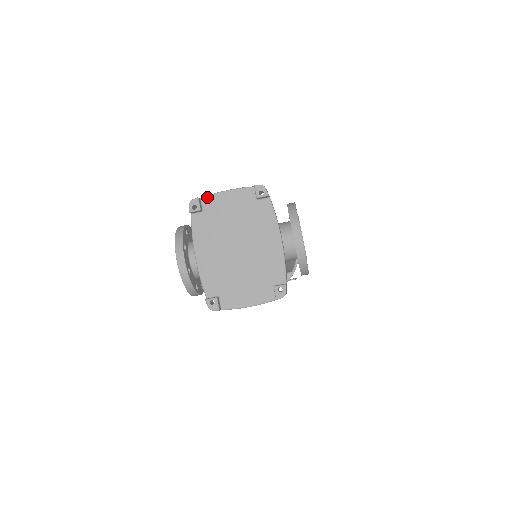
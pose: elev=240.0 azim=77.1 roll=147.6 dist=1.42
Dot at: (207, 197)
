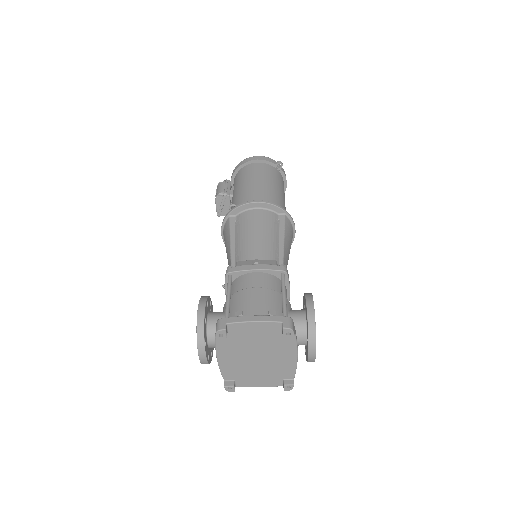
Dot at: (233, 324)
